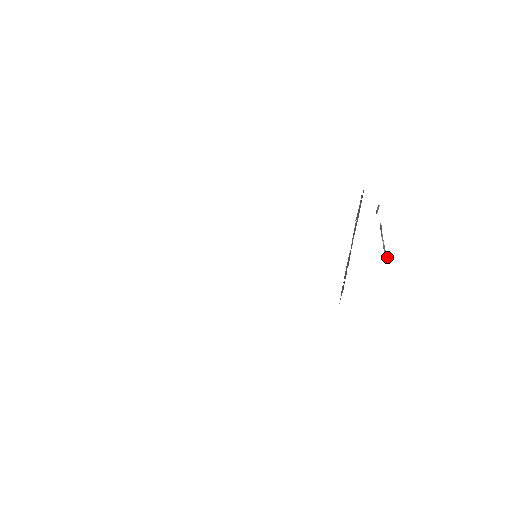
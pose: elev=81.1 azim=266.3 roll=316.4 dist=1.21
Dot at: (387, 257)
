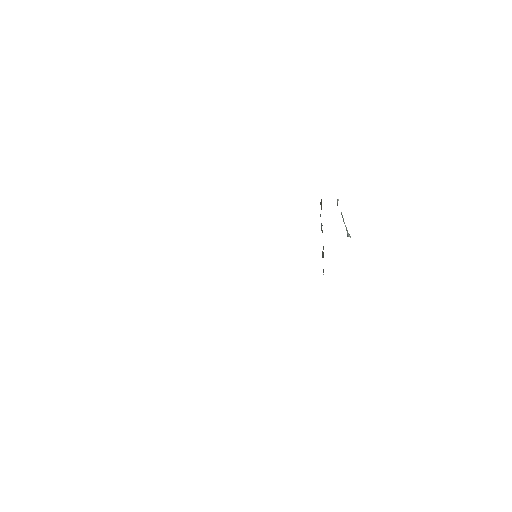
Dot at: (350, 237)
